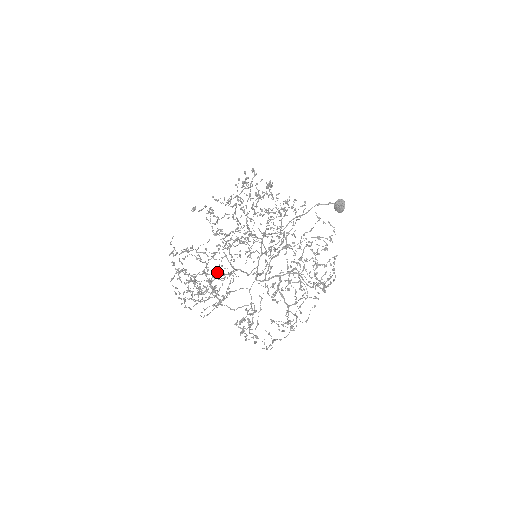
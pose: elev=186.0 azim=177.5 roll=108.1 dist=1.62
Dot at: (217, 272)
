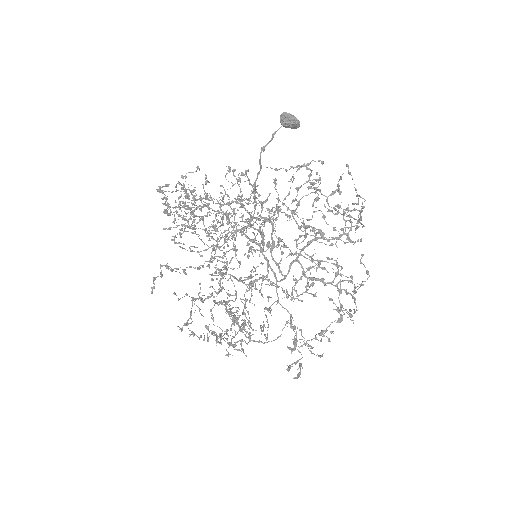
Dot at: occluded
